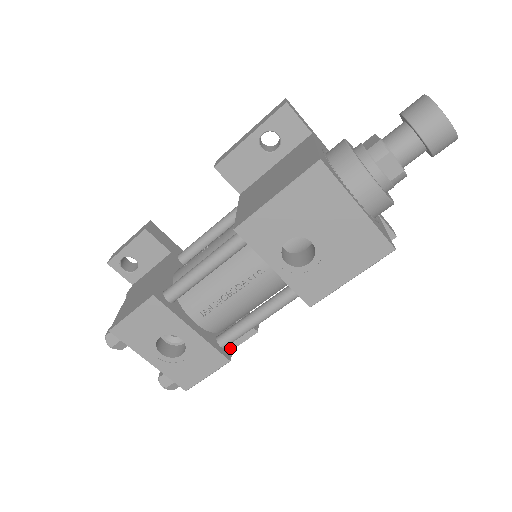
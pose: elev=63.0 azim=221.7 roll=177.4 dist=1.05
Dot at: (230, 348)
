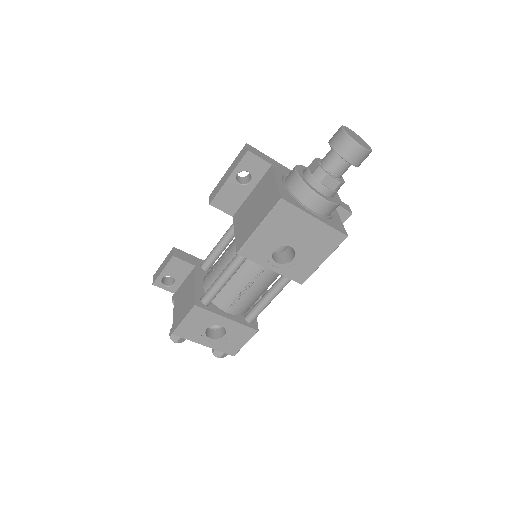
Dot at: (256, 321)
